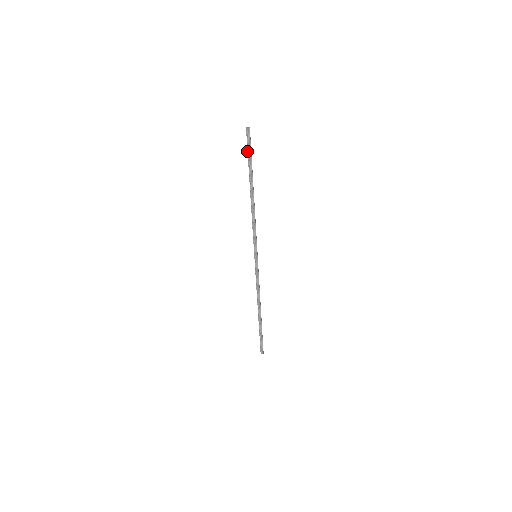
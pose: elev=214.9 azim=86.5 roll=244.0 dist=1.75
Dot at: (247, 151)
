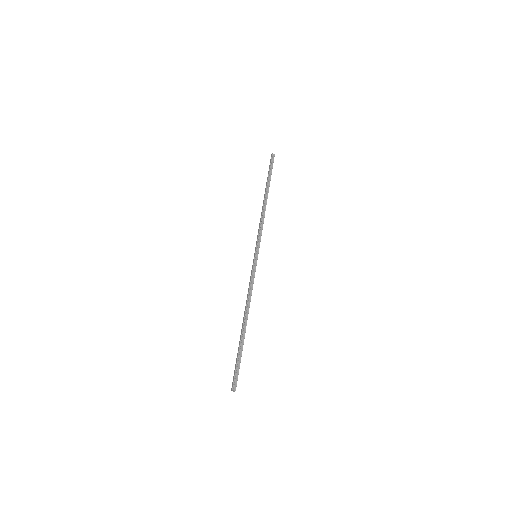
Dot at: (269, 168)
